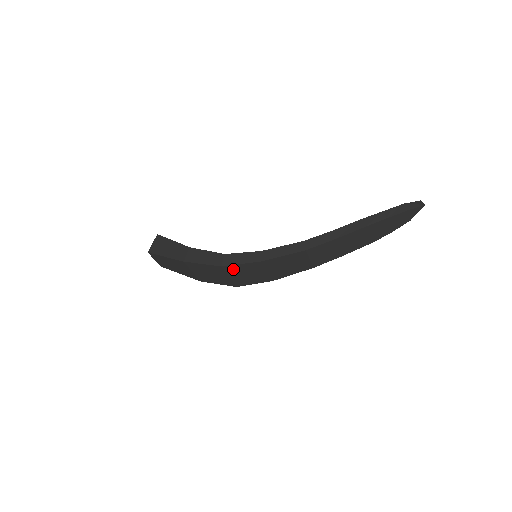
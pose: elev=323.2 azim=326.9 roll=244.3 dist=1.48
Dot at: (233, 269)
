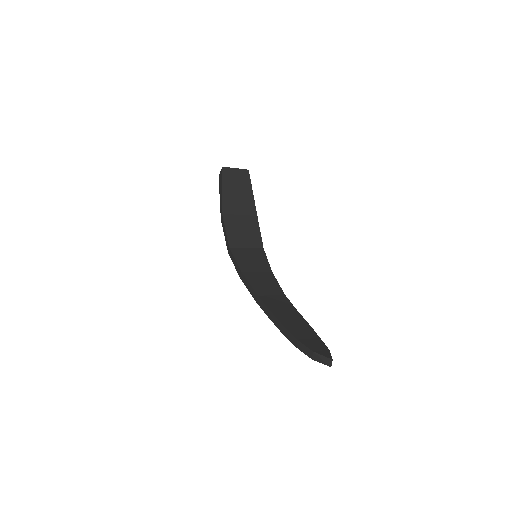
Dot at: occluded
